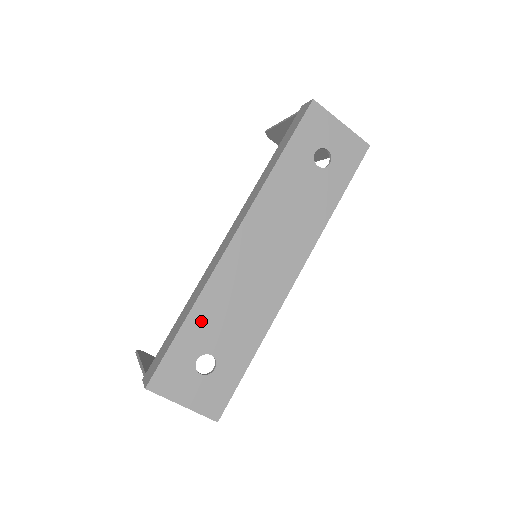
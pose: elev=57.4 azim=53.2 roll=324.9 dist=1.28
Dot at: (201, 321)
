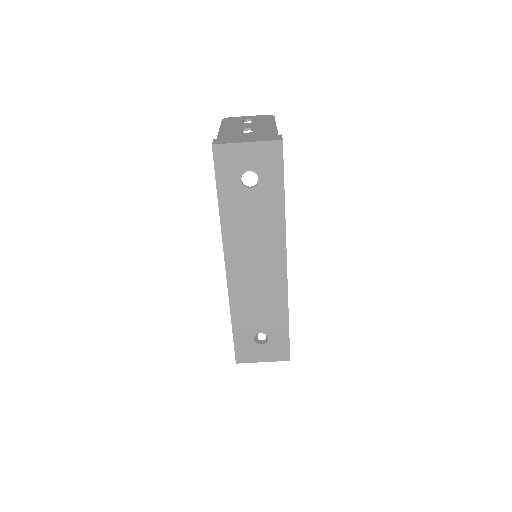
Dot at: (241, 321)
